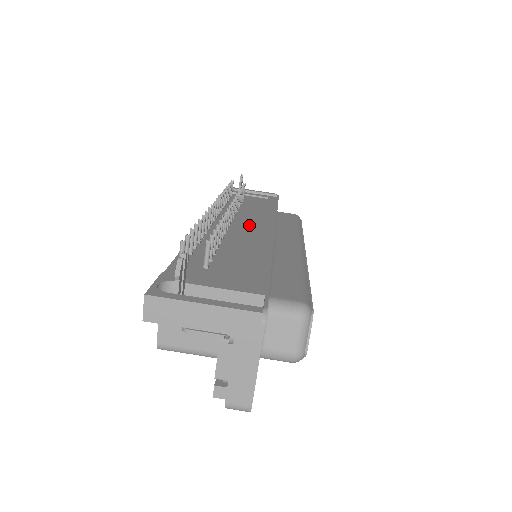
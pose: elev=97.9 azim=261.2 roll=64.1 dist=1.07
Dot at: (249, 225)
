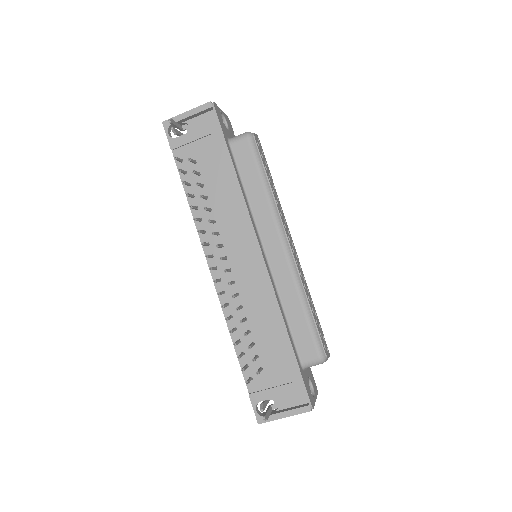
Dot at: (241, 257)
